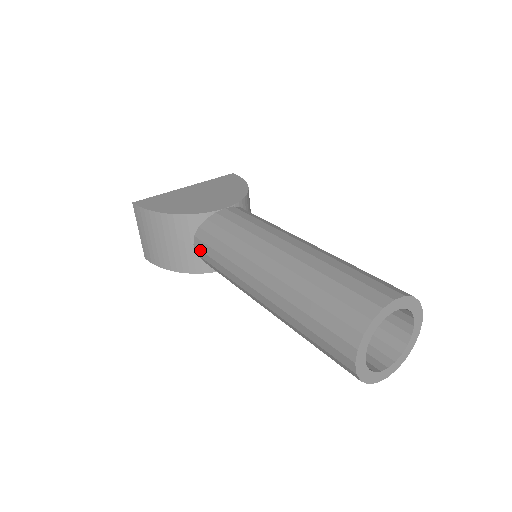
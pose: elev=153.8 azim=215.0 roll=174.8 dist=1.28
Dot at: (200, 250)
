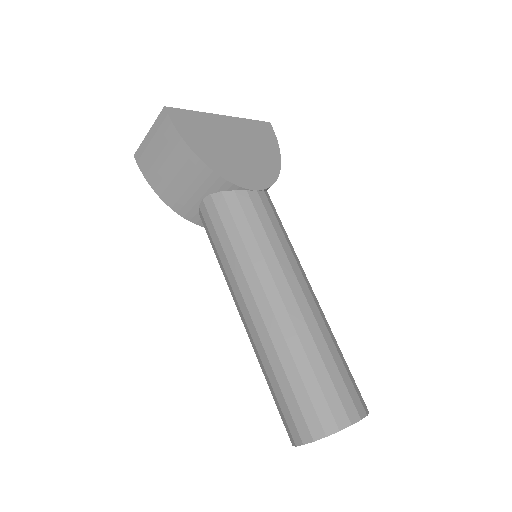
Dot at: (208, 213)
